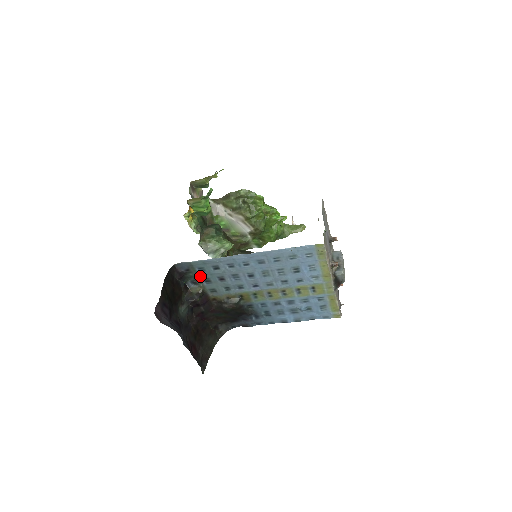
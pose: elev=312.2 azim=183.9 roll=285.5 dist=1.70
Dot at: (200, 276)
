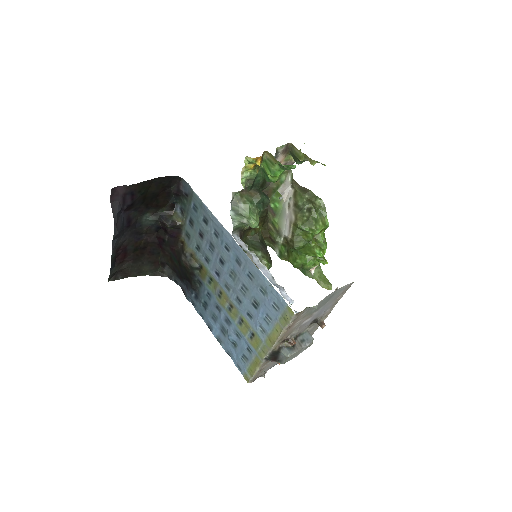
Dot at: (190, 212)
